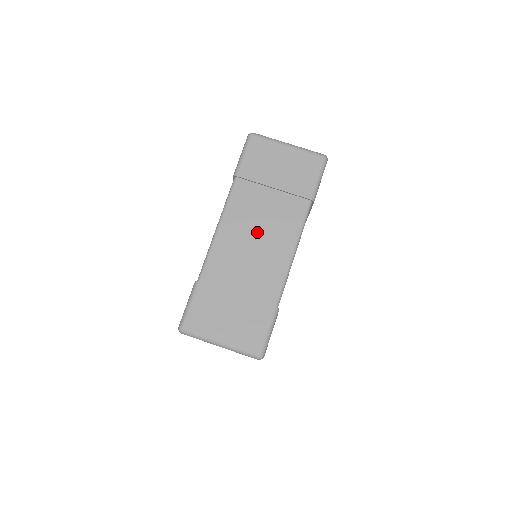
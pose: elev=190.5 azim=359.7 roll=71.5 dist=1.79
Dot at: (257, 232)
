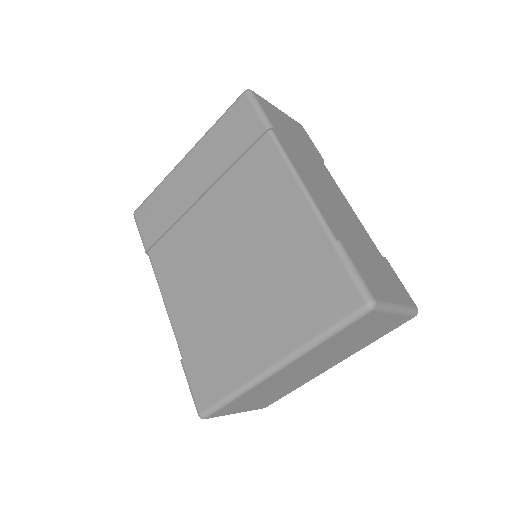
Dot at: (323, 187)
